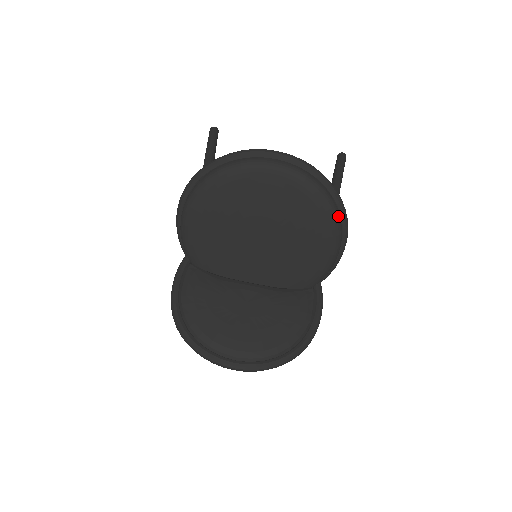
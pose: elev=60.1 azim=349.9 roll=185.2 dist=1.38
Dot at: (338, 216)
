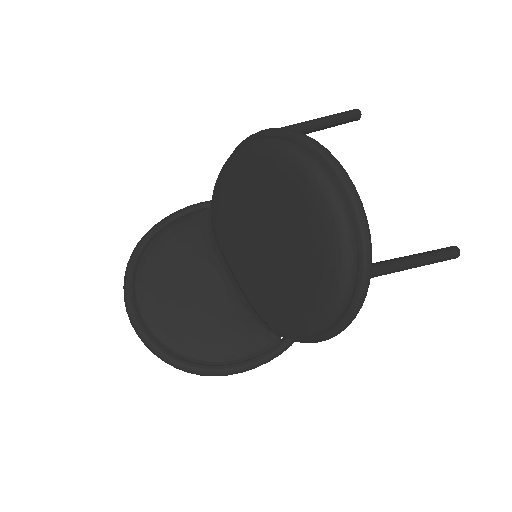
Dot at: (346, 295)
